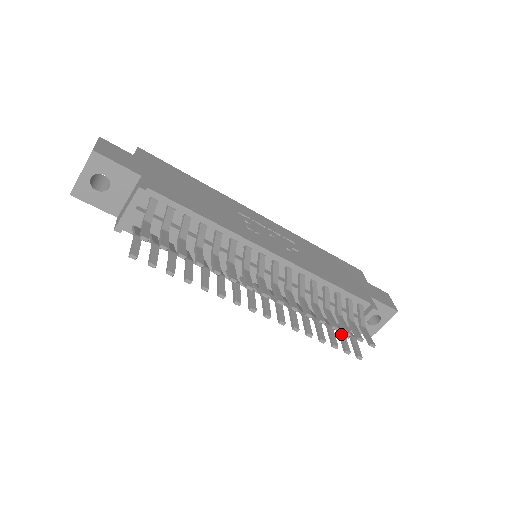
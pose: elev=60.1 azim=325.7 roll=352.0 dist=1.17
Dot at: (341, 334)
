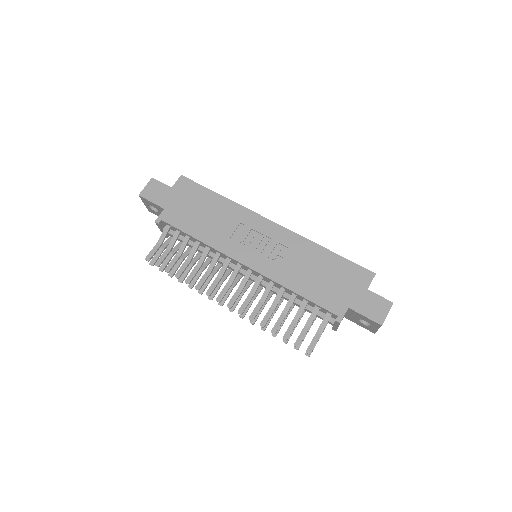
Dot at: occluded
